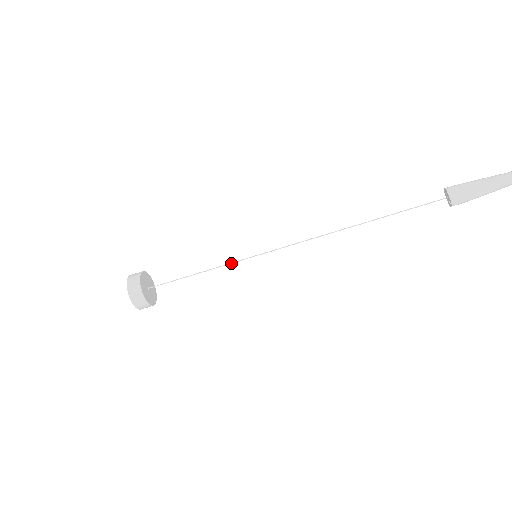
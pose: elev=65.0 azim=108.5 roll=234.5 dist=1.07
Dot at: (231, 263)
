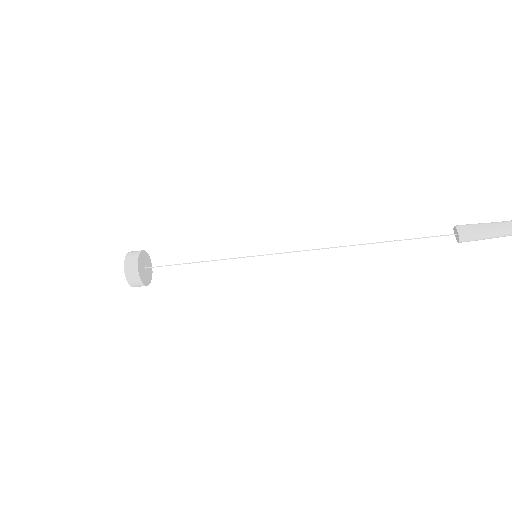
Dot at: (230, 258)
